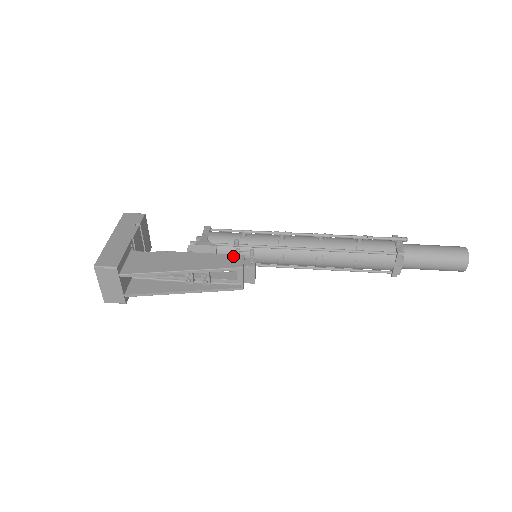
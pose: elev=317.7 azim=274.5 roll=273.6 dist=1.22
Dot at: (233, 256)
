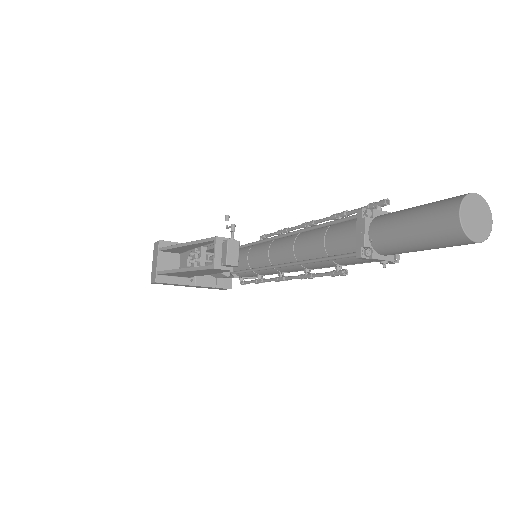
Dot at: occluded
